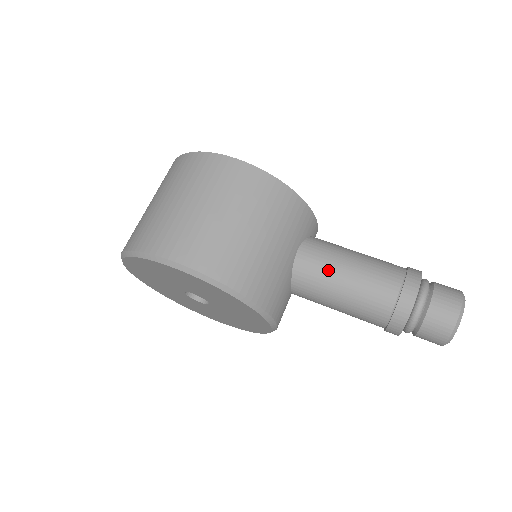
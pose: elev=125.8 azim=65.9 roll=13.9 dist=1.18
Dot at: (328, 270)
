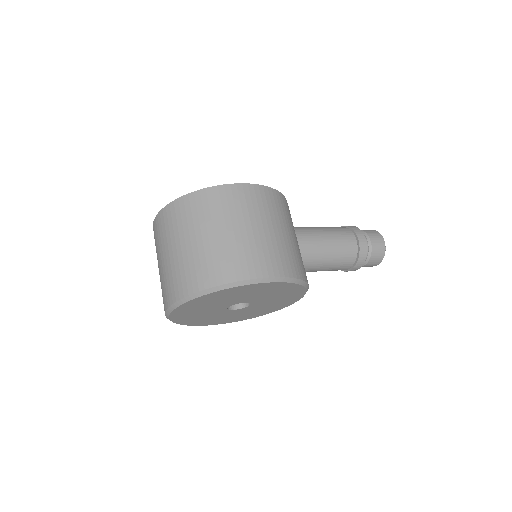
Dot at: (318, 245)
